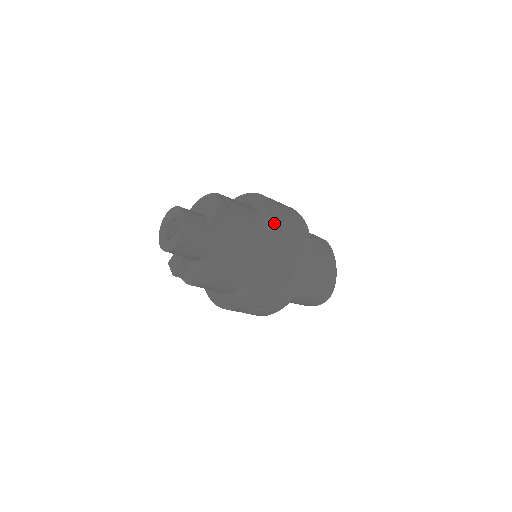
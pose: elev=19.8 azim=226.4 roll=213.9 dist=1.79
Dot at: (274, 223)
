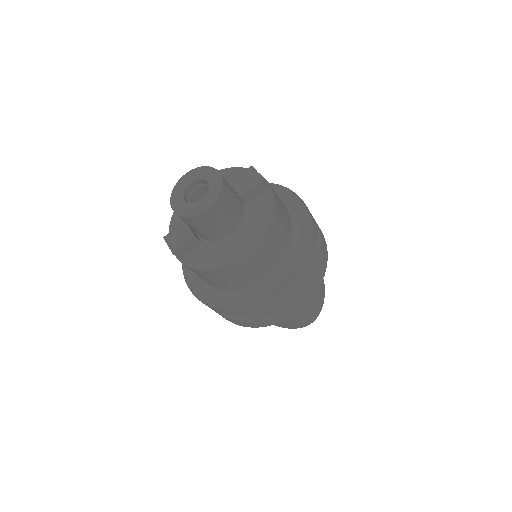
Dot at: (302, 218)
